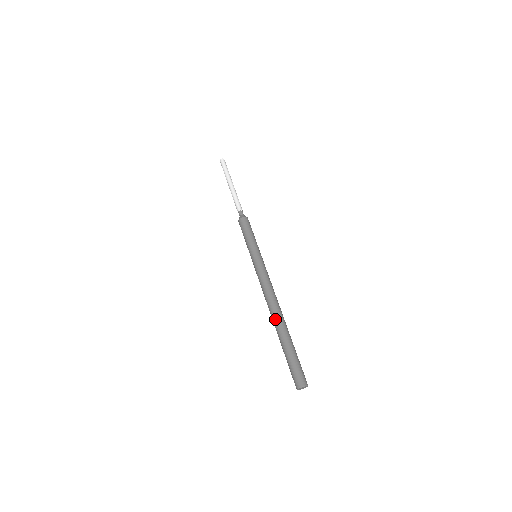
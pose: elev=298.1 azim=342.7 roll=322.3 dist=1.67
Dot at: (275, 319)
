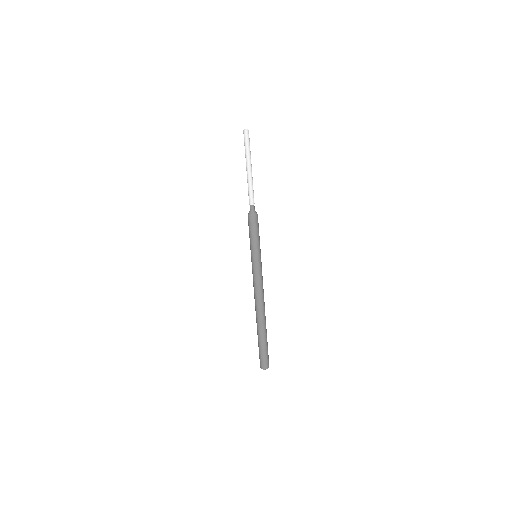
Dot at: (256, 316)
